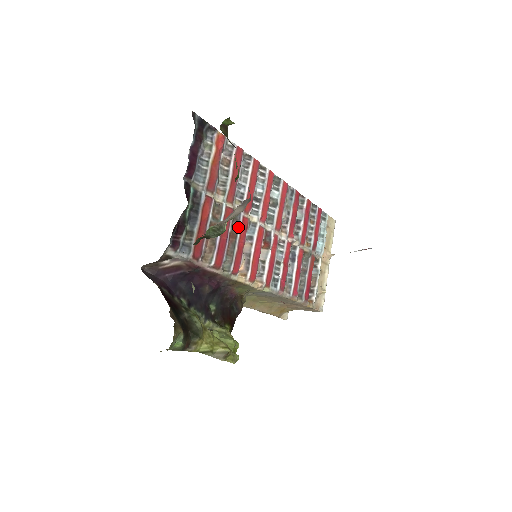
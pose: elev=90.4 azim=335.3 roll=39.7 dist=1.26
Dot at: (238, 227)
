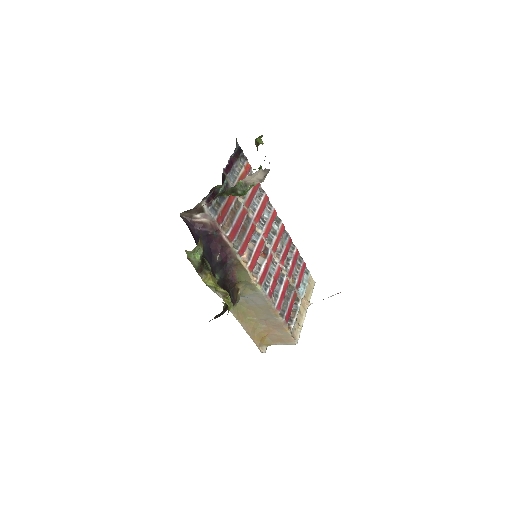
Dot at: (248, 226)
